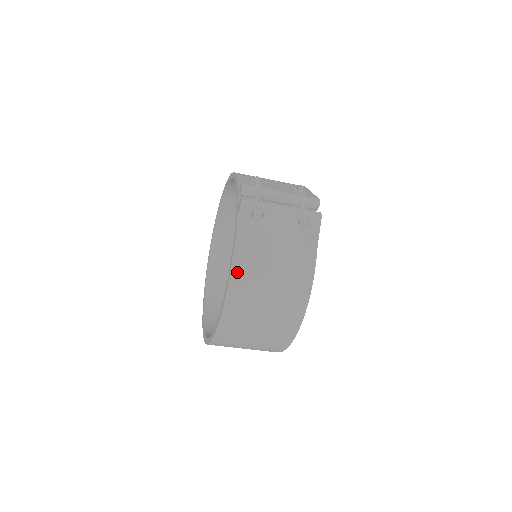
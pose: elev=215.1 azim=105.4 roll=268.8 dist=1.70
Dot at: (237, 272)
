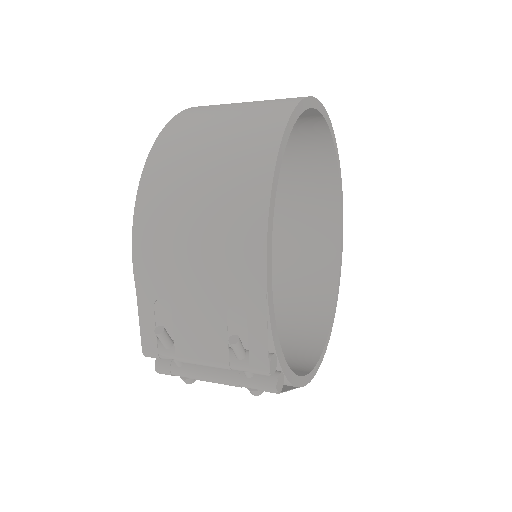
Dot at: occluded
